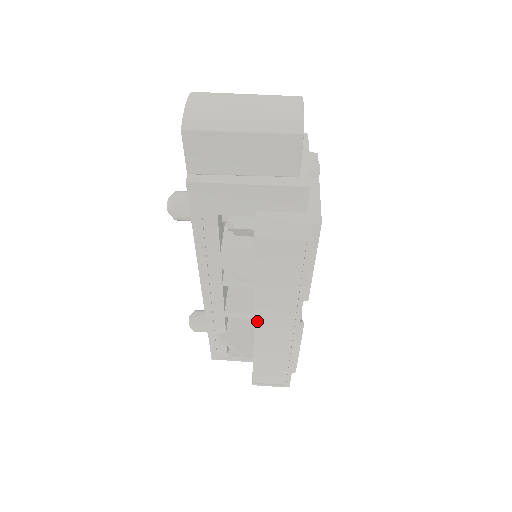
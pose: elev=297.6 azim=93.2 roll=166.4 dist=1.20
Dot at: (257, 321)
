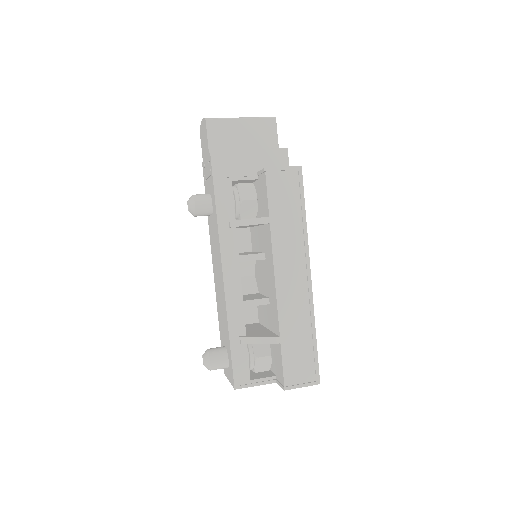
Dot at: (276, 271)
